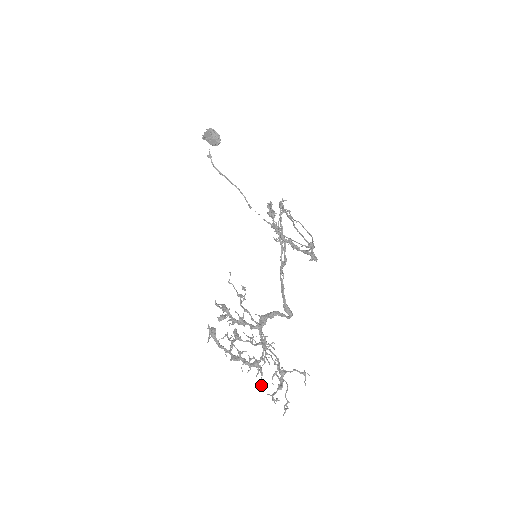
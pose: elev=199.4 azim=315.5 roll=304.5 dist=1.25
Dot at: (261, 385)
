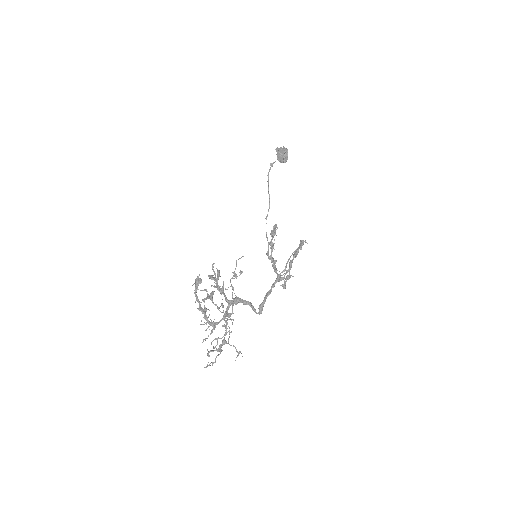
Dot at: occluded
